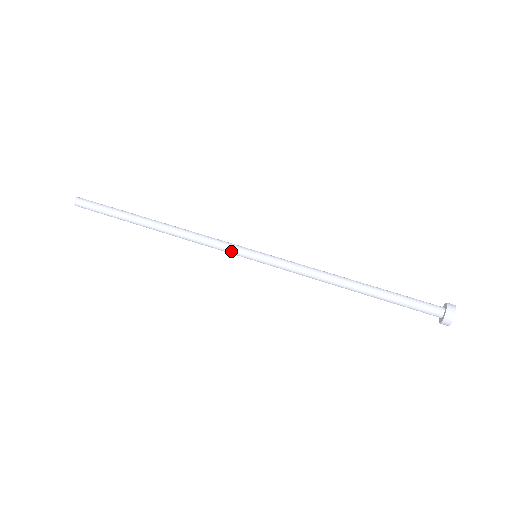
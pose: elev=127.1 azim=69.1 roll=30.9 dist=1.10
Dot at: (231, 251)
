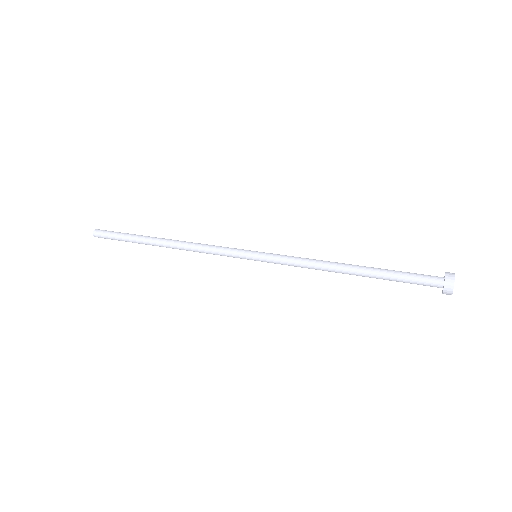
Dot at: (232, 255)
